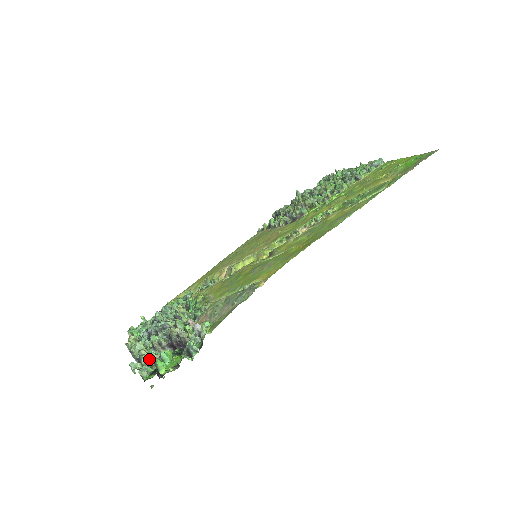
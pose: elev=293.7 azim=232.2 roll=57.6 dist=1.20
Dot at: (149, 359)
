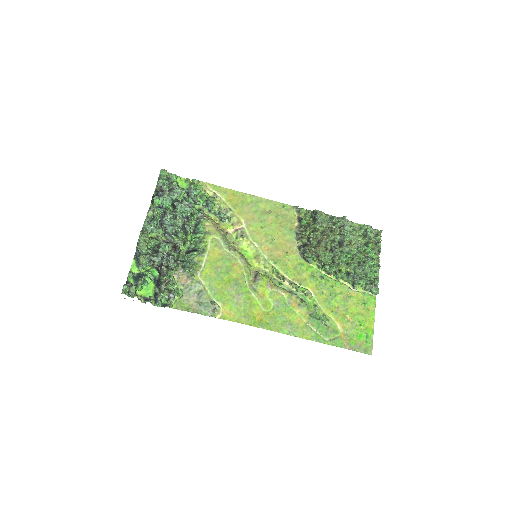
Dot at: (135, 291)
